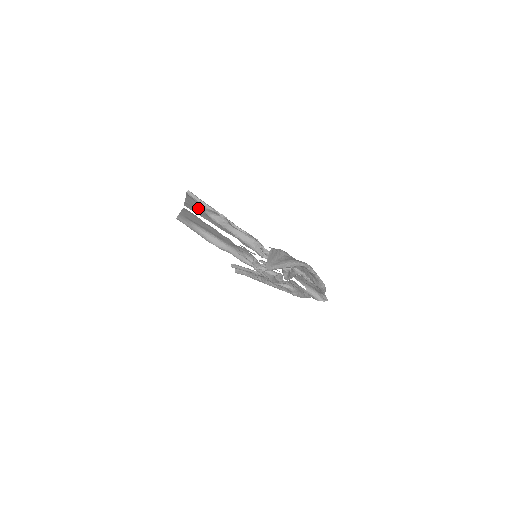
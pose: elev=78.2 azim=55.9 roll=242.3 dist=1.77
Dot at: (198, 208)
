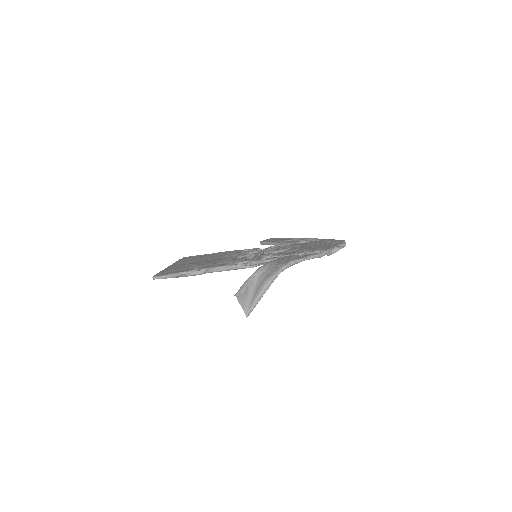
Dot at: occluded
